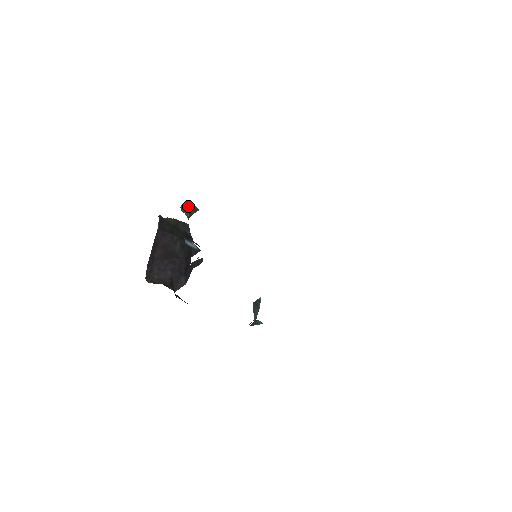
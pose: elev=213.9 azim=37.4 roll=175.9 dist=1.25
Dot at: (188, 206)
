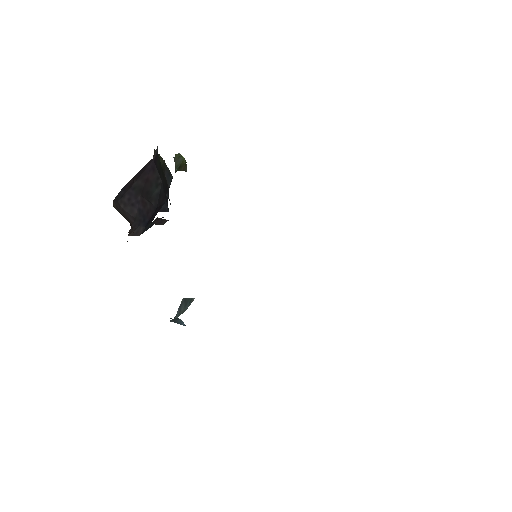
Dot at: (182, 159)
